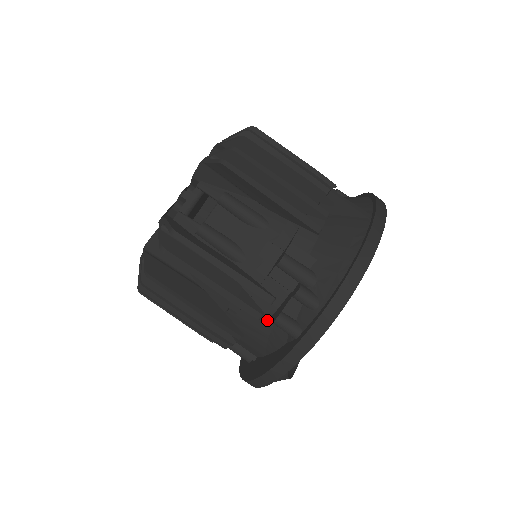
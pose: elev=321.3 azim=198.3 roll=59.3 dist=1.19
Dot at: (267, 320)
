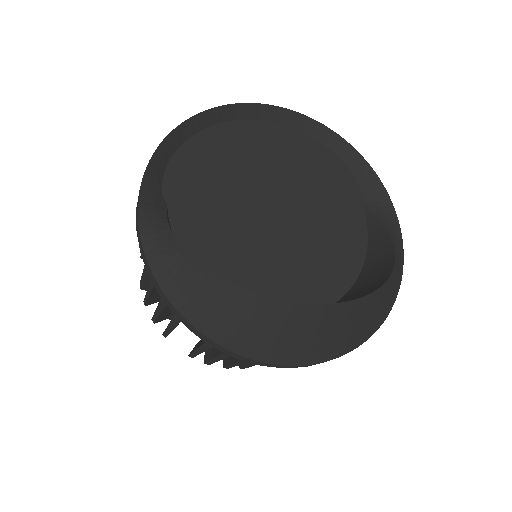
Dot at: occluded
